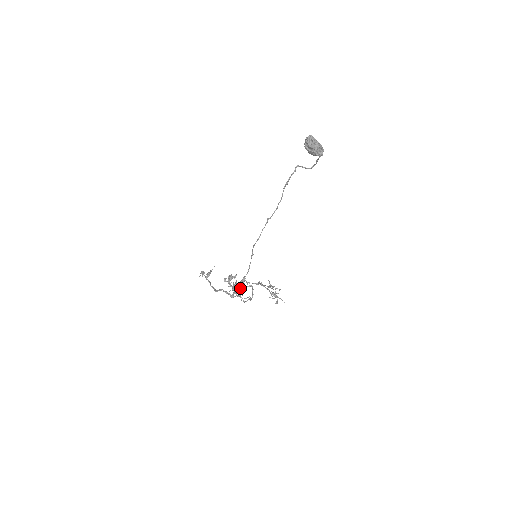
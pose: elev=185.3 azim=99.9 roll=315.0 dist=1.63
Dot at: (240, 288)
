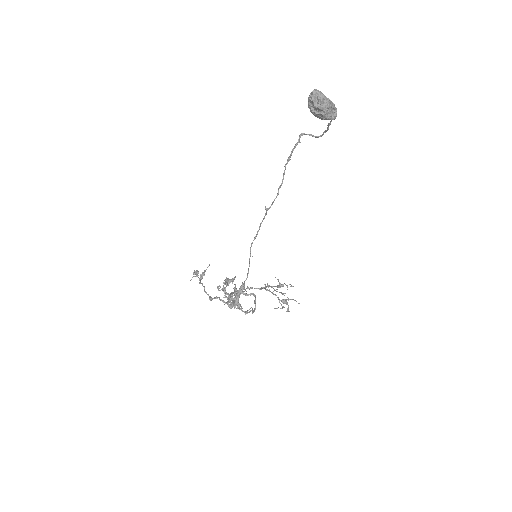
Dot at: (238, 298)
